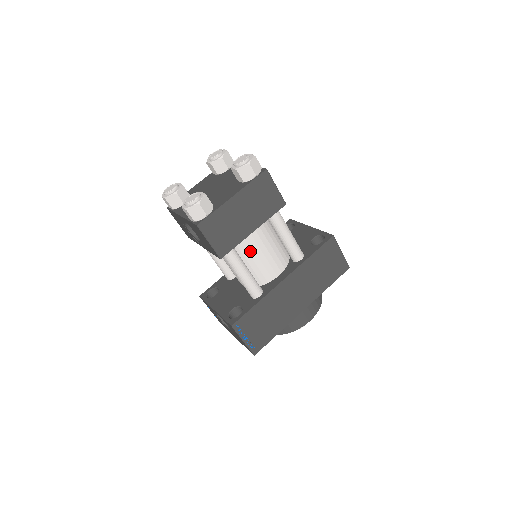
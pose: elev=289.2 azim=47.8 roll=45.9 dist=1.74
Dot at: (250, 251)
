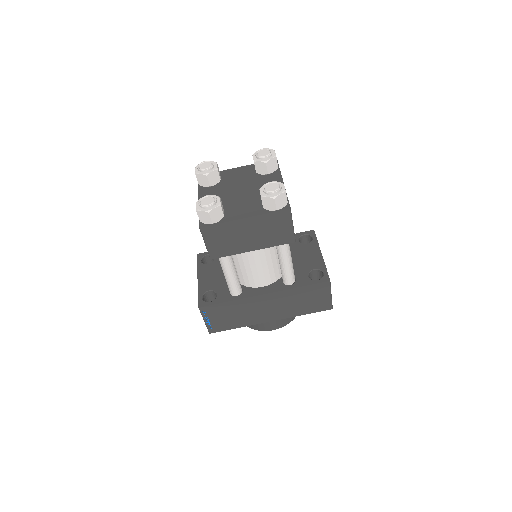
Dot at: (245, 259)
